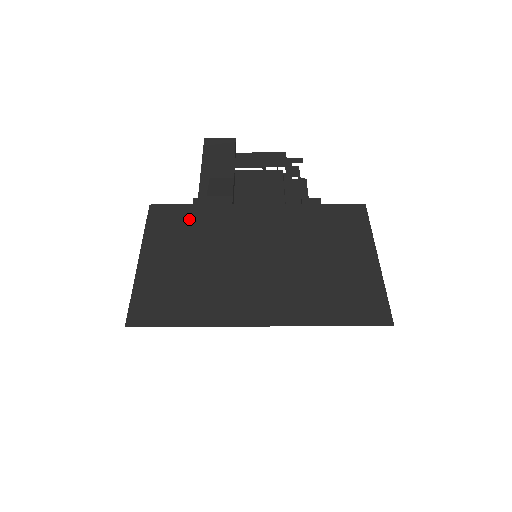
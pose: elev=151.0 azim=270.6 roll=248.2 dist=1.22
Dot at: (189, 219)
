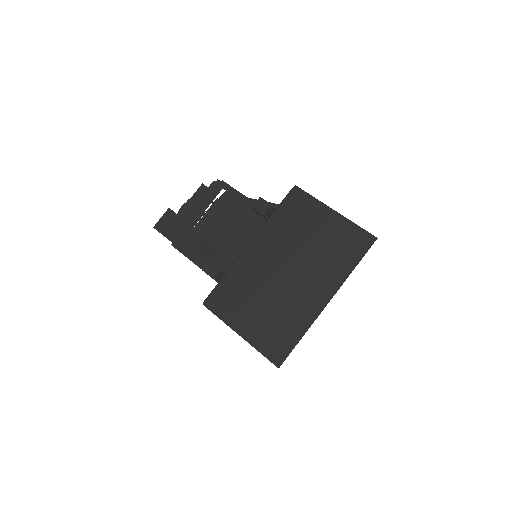
Dot at: (231, 290)
